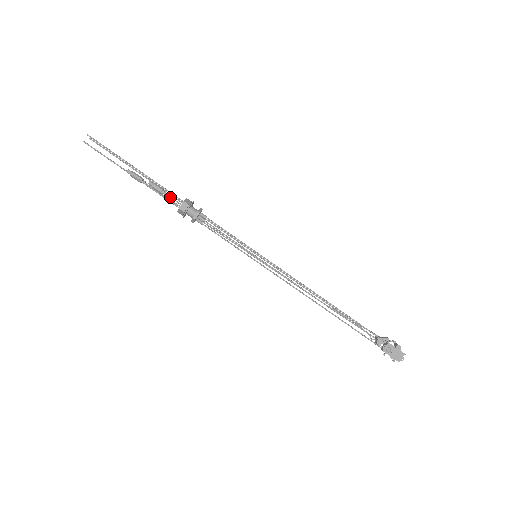
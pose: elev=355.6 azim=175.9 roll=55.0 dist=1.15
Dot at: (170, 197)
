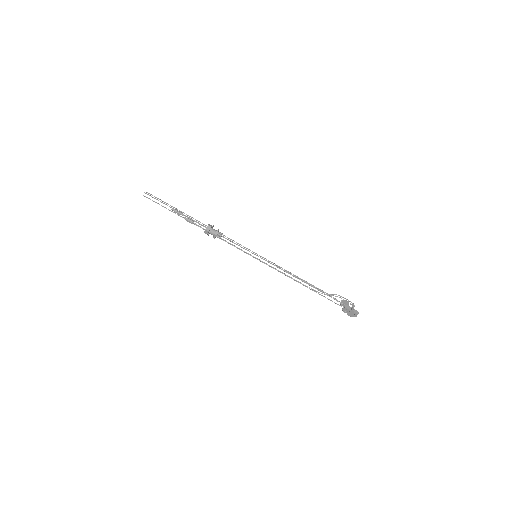
Dot at: (198, 226)
